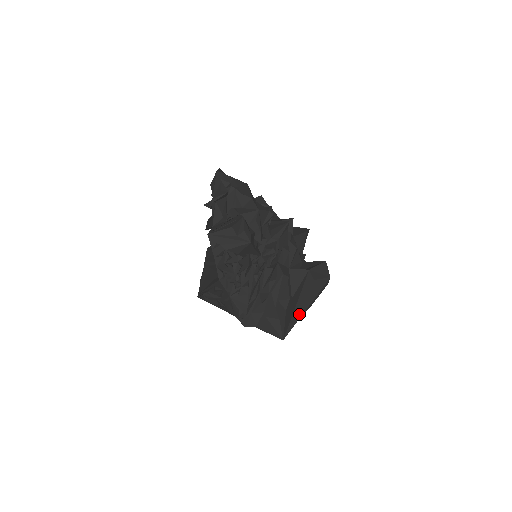
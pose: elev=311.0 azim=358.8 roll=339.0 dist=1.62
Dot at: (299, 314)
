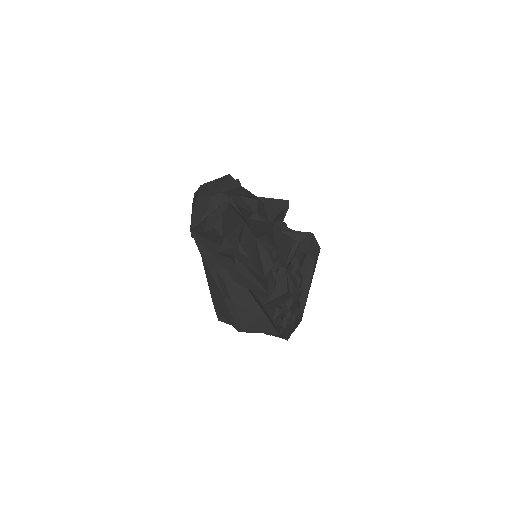
Dot at: occluded
